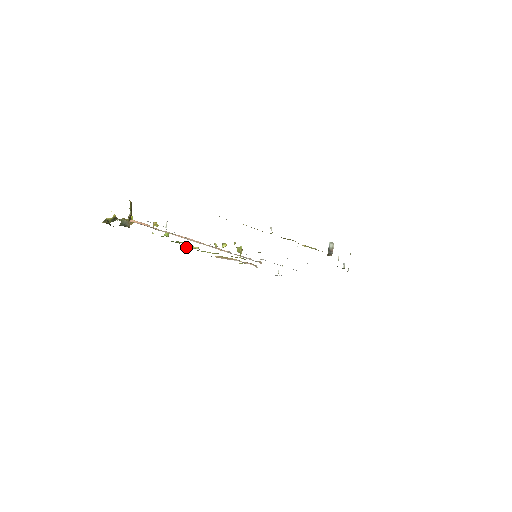
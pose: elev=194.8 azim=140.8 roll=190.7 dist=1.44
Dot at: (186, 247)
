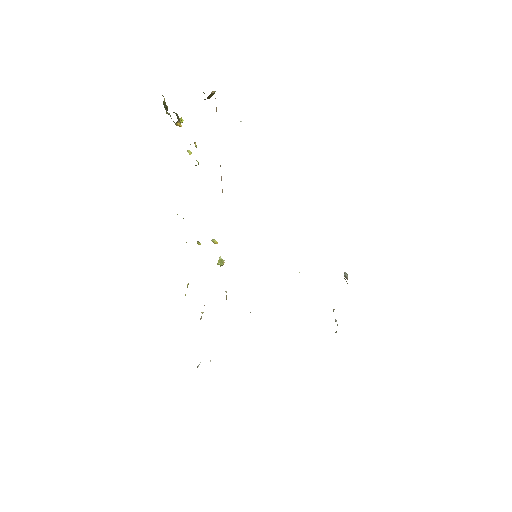
Dot at: (177, 214)
